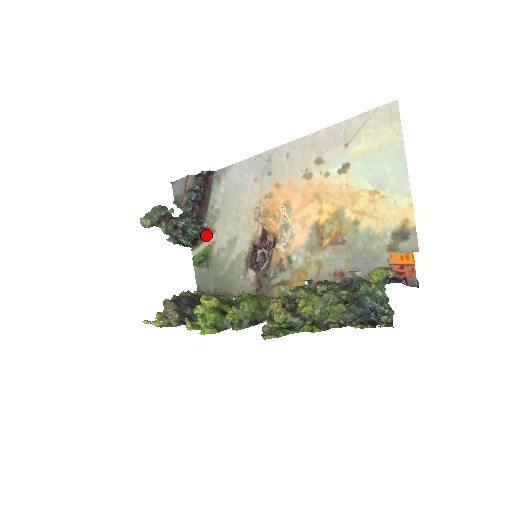
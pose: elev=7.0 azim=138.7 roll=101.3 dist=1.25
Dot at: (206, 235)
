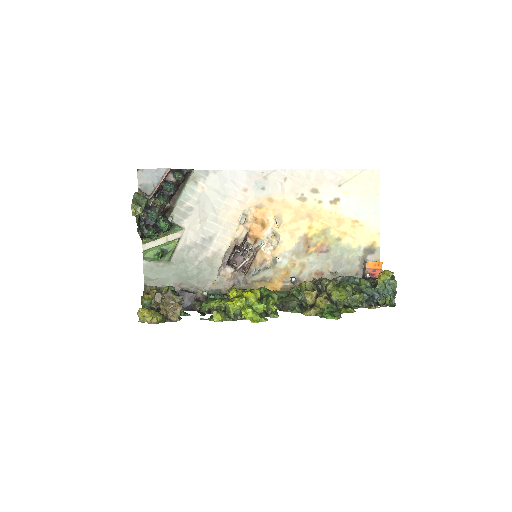
Dot at: (169, 230)
